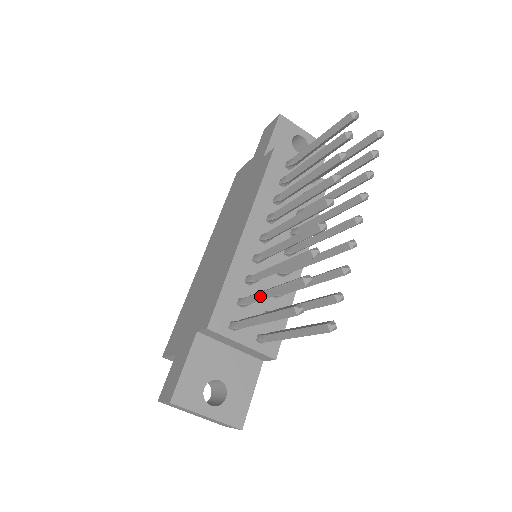
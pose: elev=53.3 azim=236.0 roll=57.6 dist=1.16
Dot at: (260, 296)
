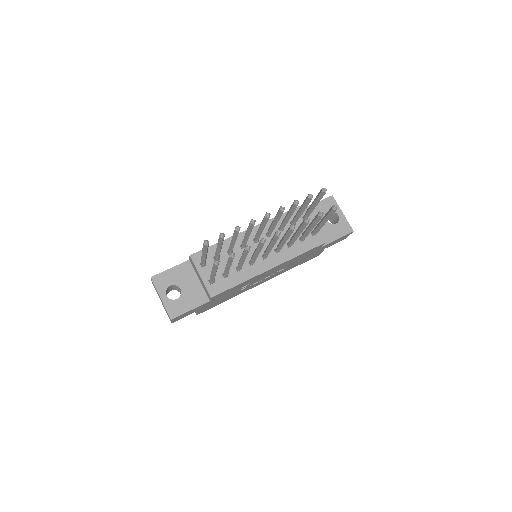
Dot at: occluded
